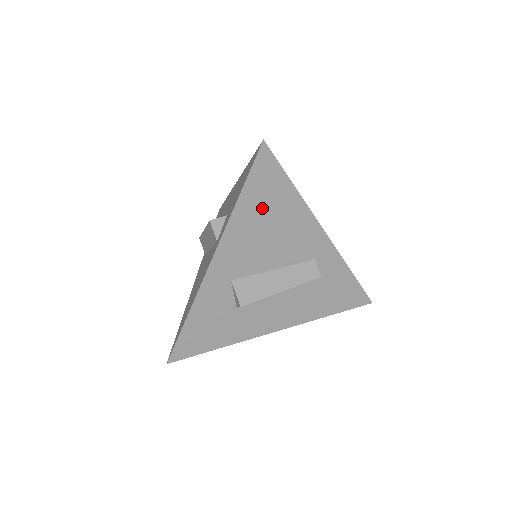
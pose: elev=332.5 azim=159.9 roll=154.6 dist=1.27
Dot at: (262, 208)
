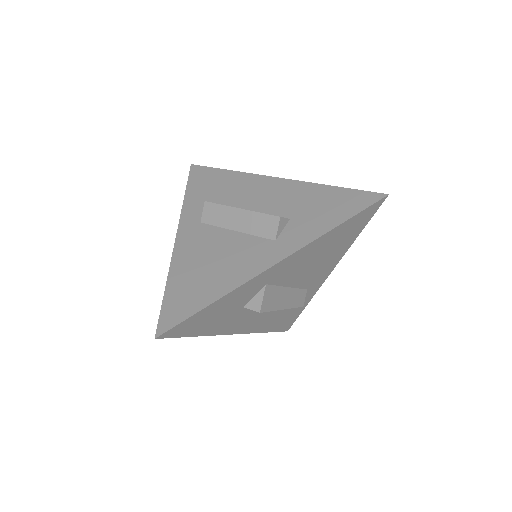
Dot at: (336, 240)
